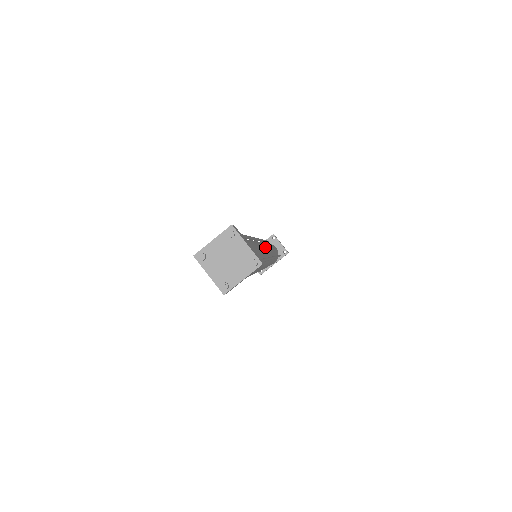
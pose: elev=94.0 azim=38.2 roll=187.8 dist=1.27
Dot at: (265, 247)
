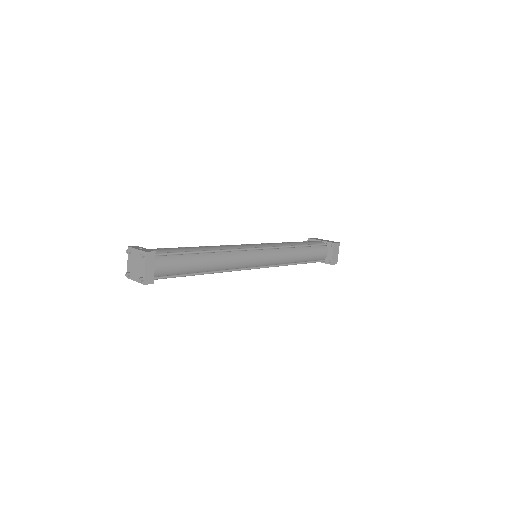
Dot at: (247, 260)
